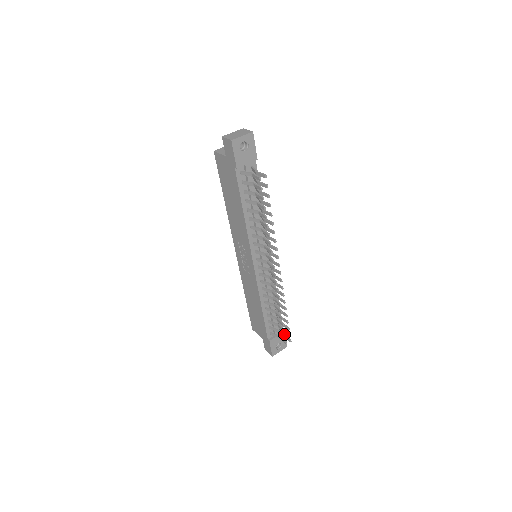
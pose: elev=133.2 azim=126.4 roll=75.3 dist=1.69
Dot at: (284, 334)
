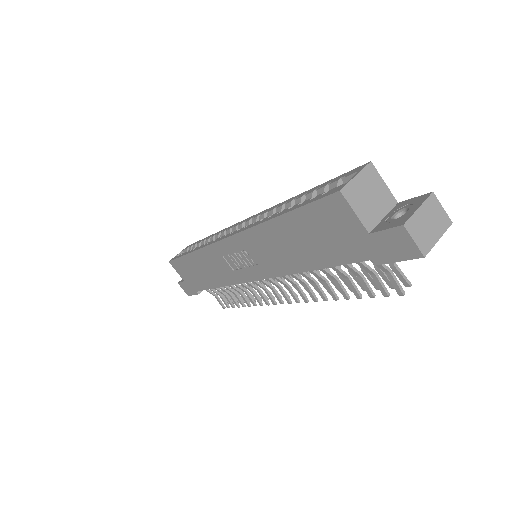
Dot at: occluded
